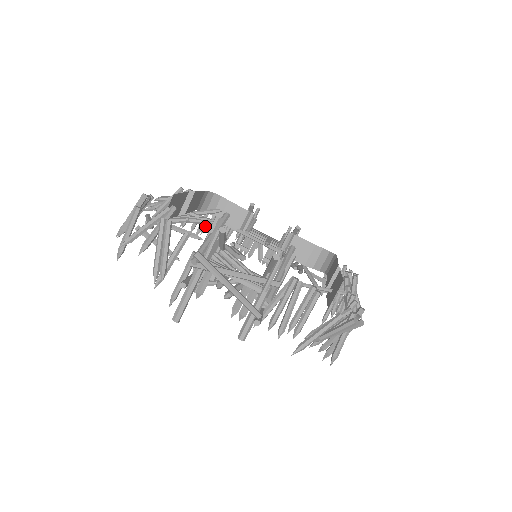
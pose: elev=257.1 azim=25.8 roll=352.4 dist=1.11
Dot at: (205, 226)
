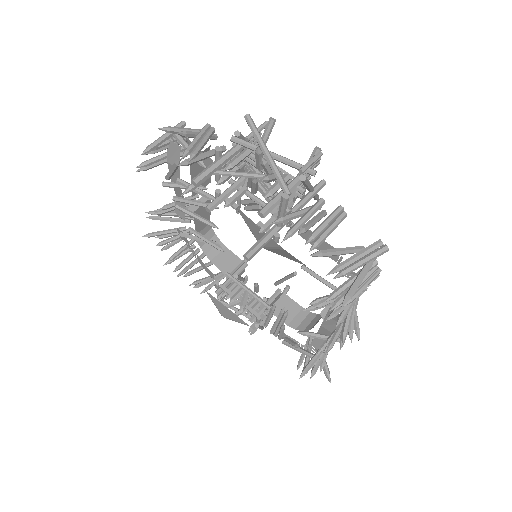
Dot at: (191, 271)
